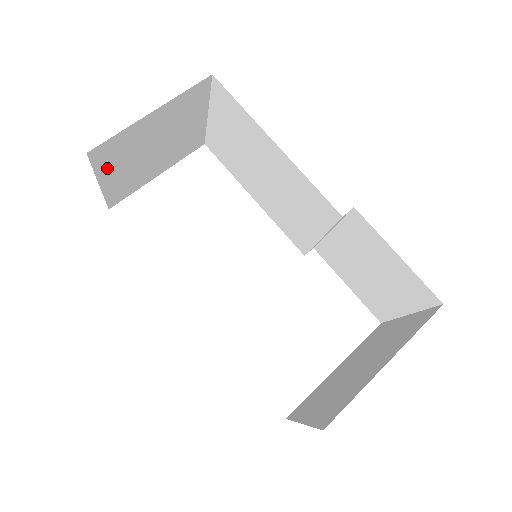
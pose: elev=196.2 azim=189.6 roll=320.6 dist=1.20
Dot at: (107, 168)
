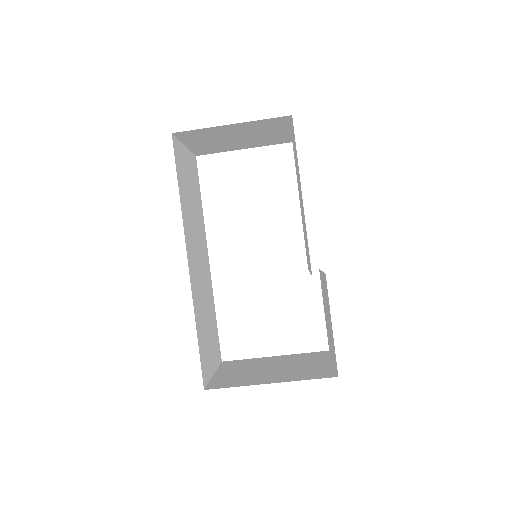
Dot at: (192, 140)
